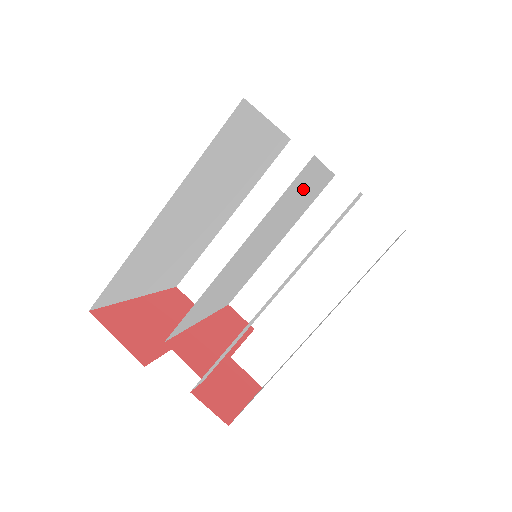
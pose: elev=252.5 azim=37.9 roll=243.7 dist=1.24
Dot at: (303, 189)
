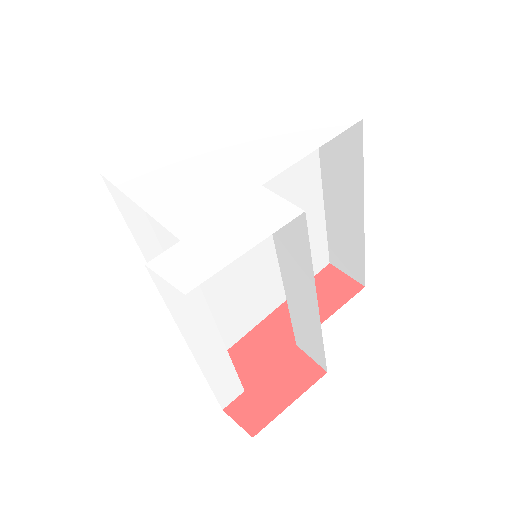
Dot at: occluded
